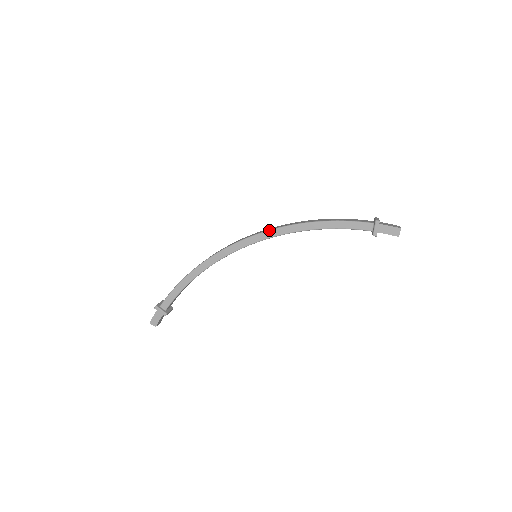
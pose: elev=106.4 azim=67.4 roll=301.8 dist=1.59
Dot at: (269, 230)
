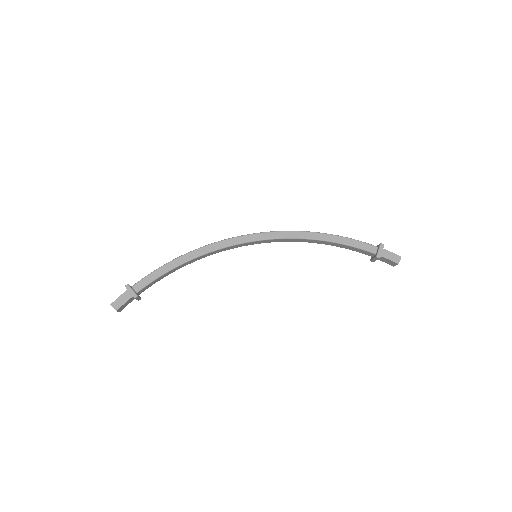
Dot at: (278, 231)
